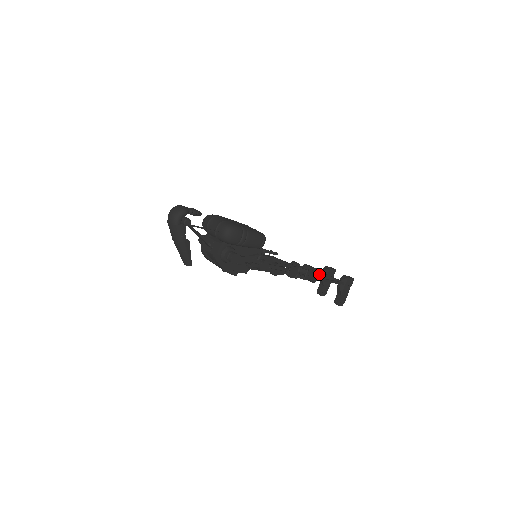
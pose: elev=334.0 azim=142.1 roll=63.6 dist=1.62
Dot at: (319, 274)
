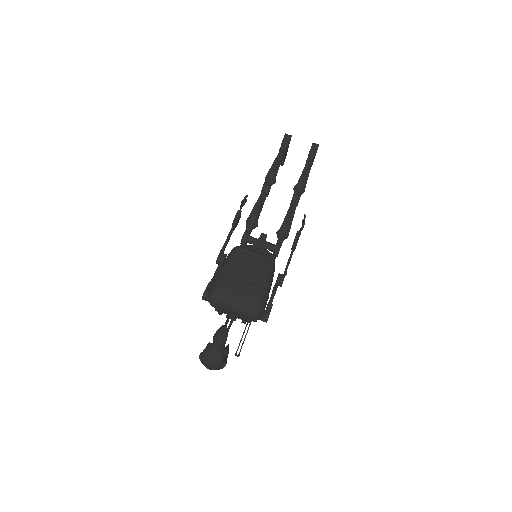
Dot at: (281, 159)
